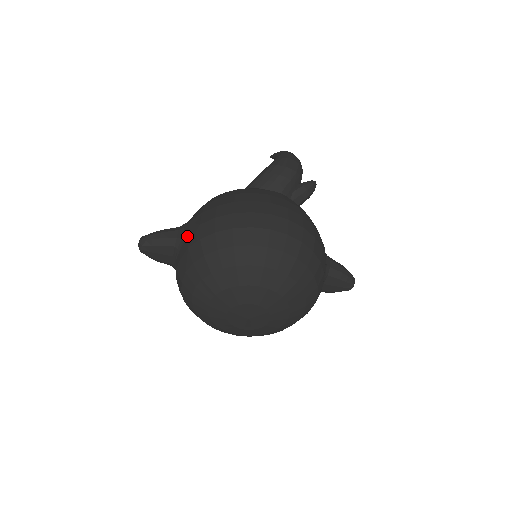
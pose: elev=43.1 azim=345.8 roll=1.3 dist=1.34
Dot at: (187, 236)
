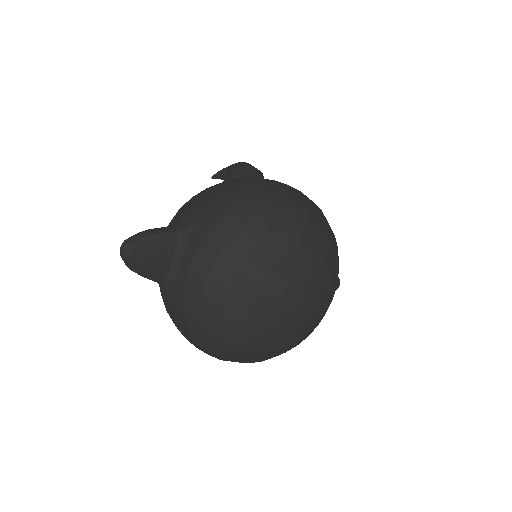
Dot at: (198, 221)
